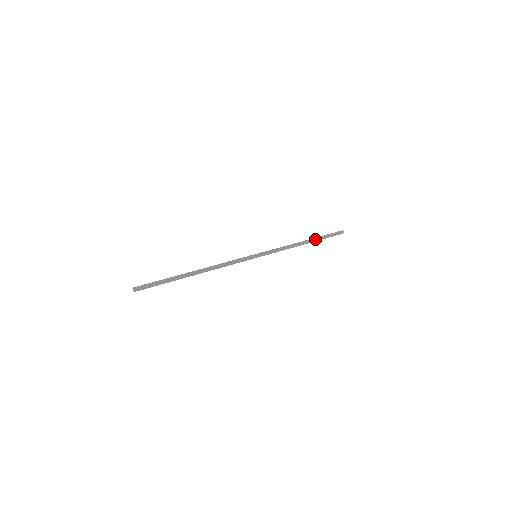
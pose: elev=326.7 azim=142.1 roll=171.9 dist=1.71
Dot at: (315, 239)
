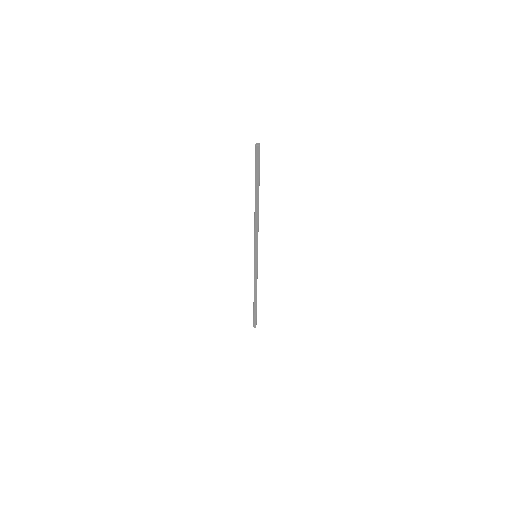
Dot at: (256, 303)
